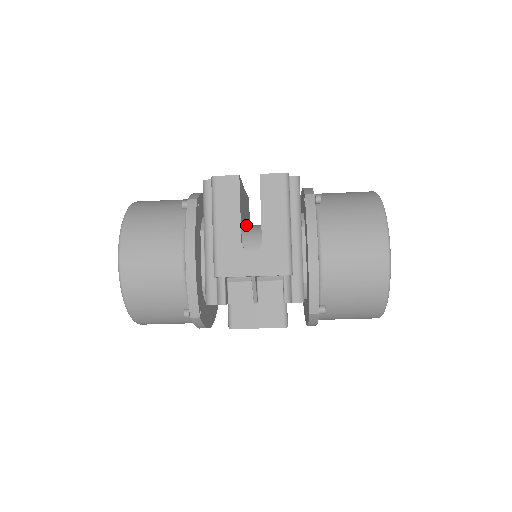
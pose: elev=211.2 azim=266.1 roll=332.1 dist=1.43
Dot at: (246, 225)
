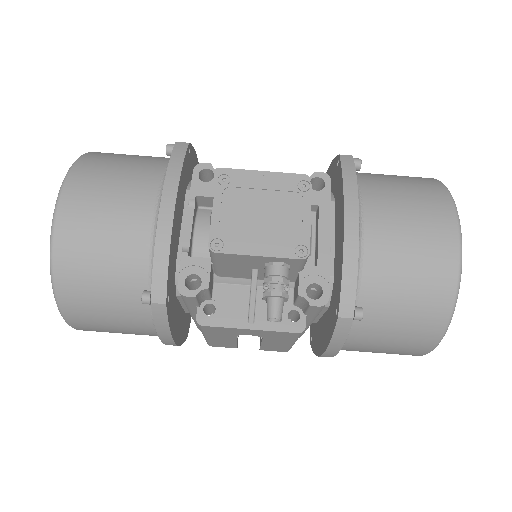
Dot at: occluded
